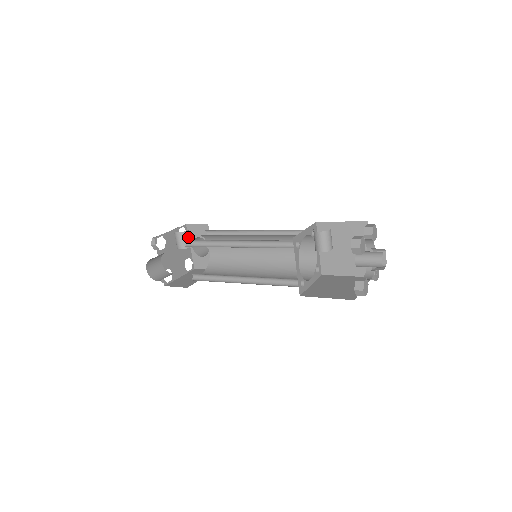
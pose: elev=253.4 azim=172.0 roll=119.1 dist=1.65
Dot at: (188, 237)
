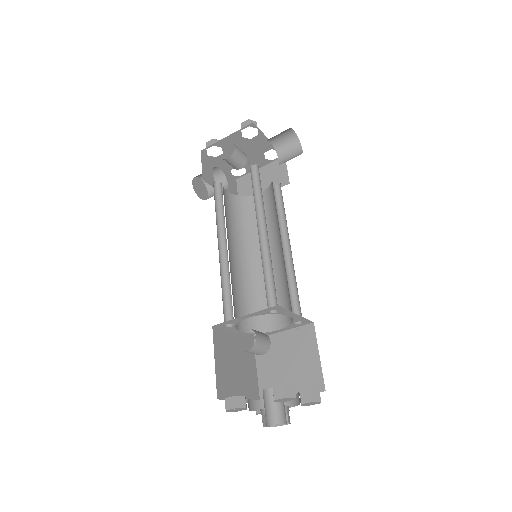
Dot at: (234, 162)
